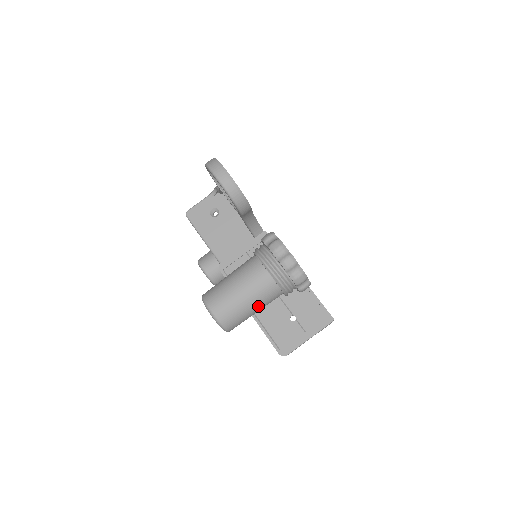
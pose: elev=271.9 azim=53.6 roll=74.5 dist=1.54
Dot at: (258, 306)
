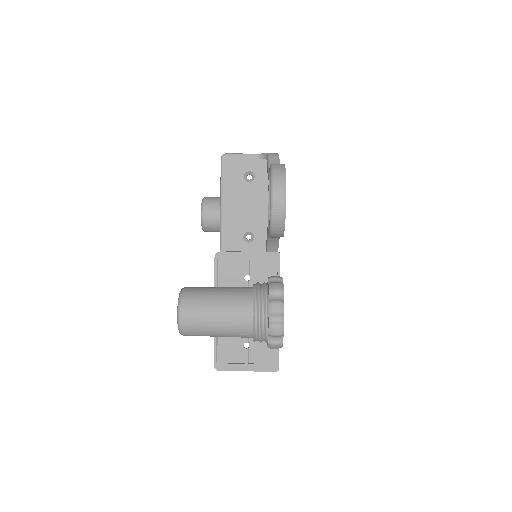
Dot at: (224, 336)
